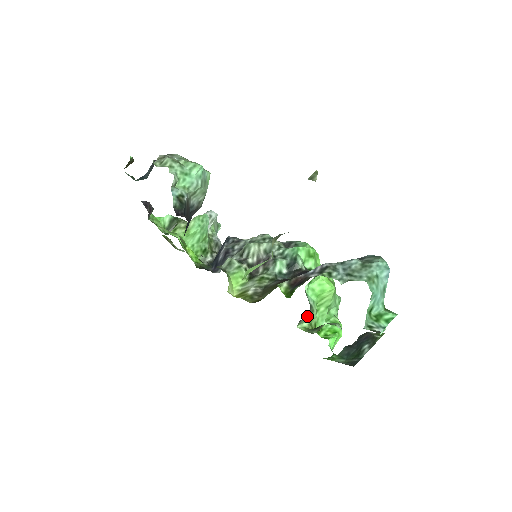
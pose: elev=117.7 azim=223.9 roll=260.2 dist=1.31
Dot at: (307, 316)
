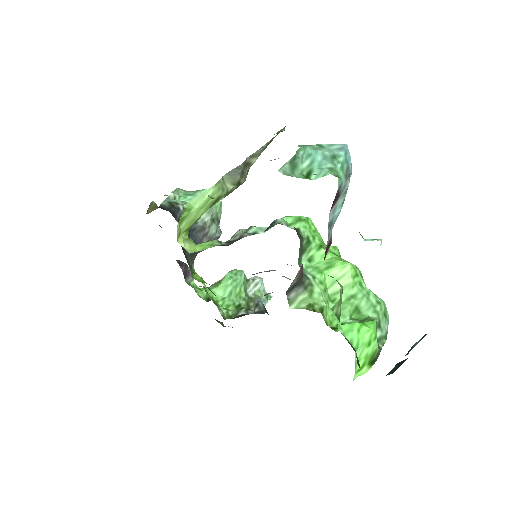
Dot at: (300, 289)
